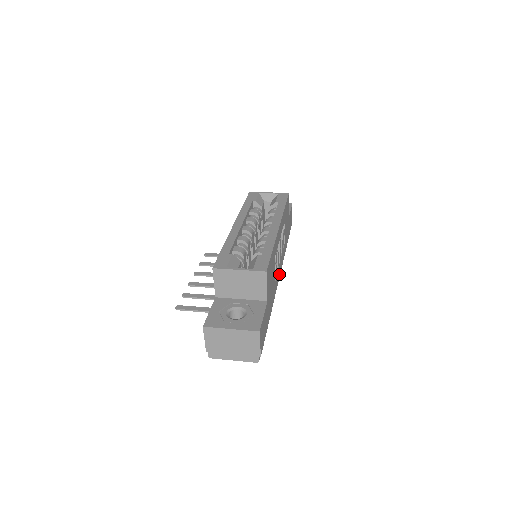
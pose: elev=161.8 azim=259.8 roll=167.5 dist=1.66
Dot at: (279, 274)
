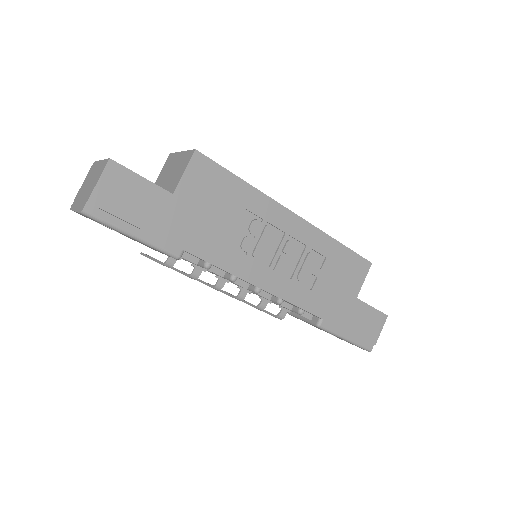
Dot at: (257, 281)
